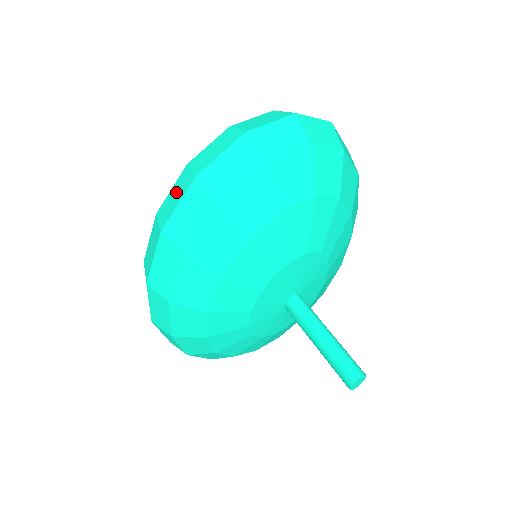
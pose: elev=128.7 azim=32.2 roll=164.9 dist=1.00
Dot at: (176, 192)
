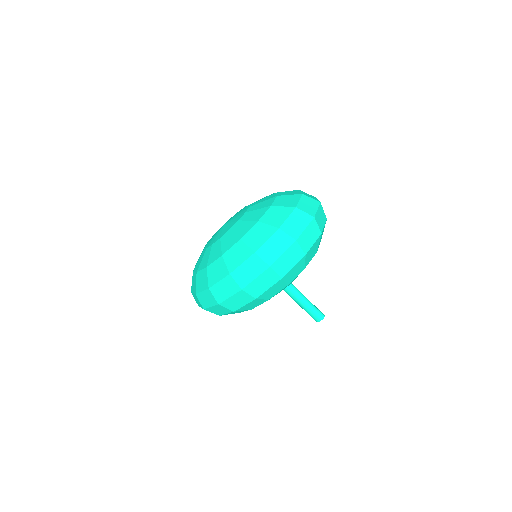
Dot at: (250, 269)
